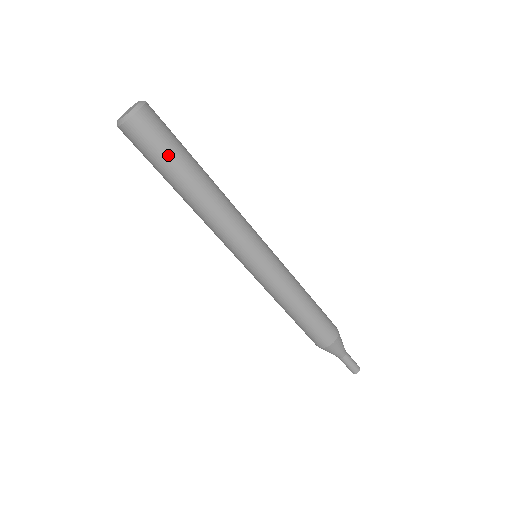
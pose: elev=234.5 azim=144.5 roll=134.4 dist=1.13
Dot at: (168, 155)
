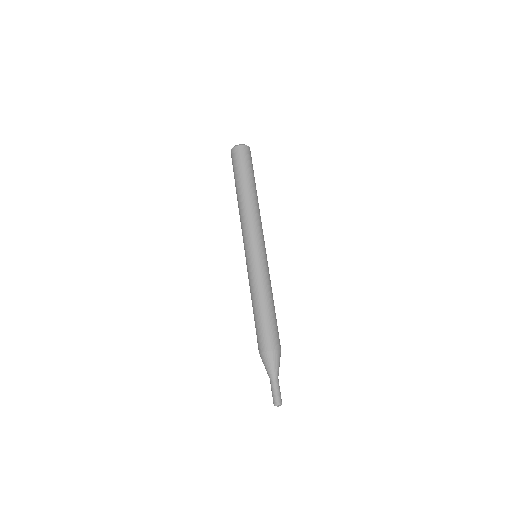
Dot at: (244, 169)
